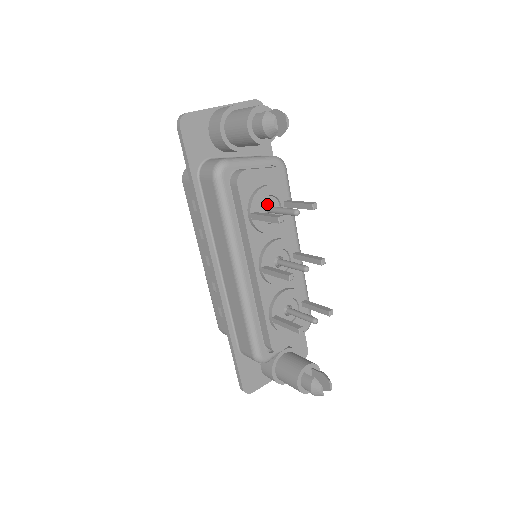
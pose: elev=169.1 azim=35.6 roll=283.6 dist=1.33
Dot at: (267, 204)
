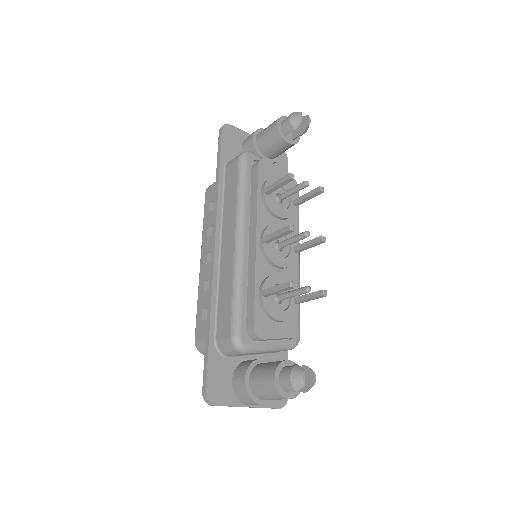
Dot at: occluded
